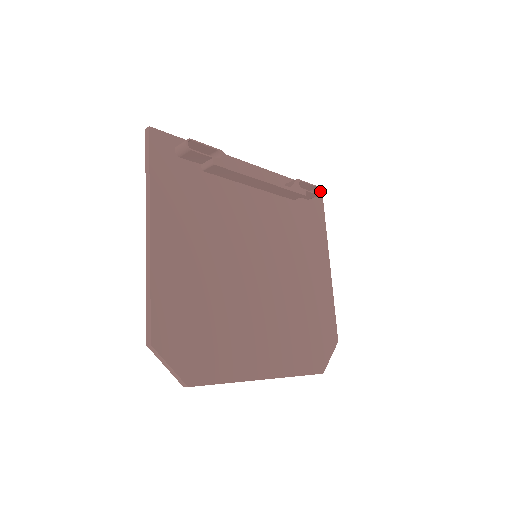
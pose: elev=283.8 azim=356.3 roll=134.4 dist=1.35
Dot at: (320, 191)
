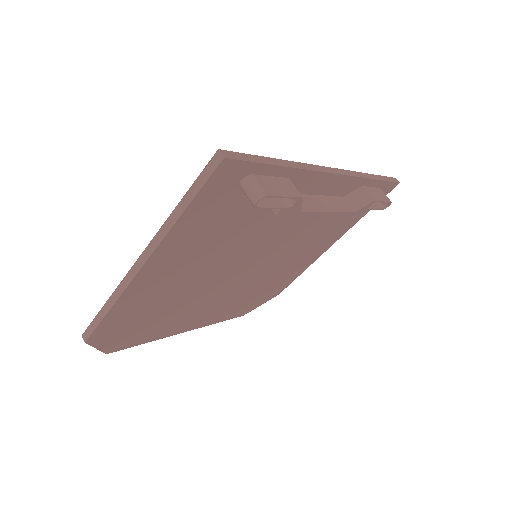
Dot at: (389, 205)
